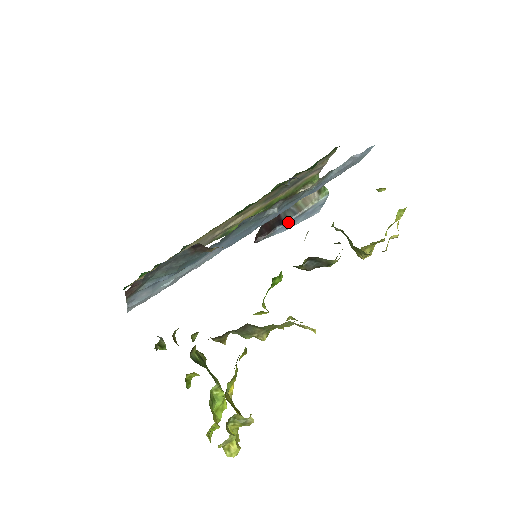
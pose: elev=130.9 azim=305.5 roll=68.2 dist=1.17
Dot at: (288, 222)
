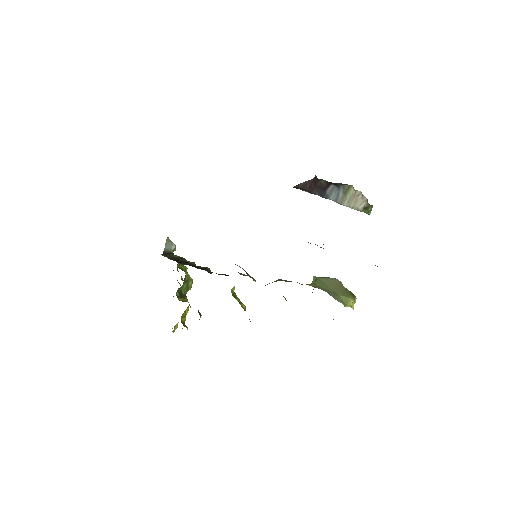
Dot at: (327, 198)
